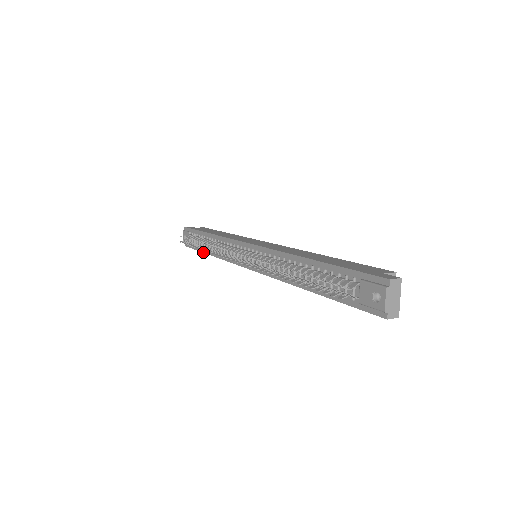
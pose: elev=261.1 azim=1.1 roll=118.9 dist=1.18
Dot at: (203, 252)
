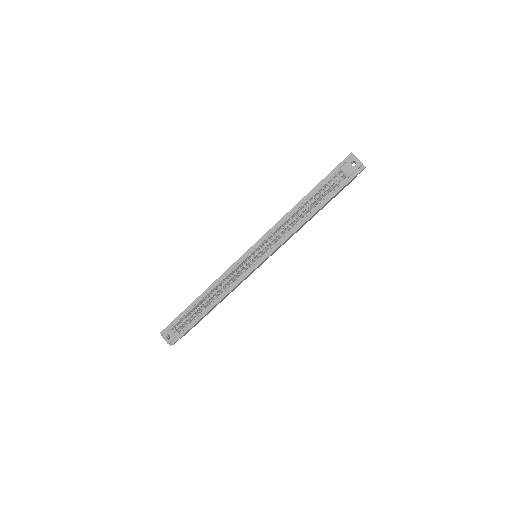
Dot at: (201, 318)
